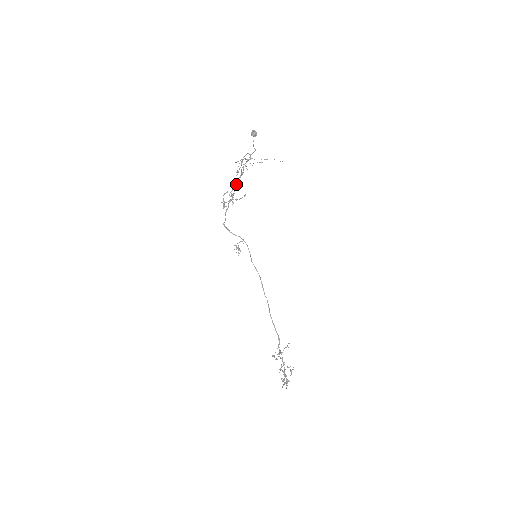
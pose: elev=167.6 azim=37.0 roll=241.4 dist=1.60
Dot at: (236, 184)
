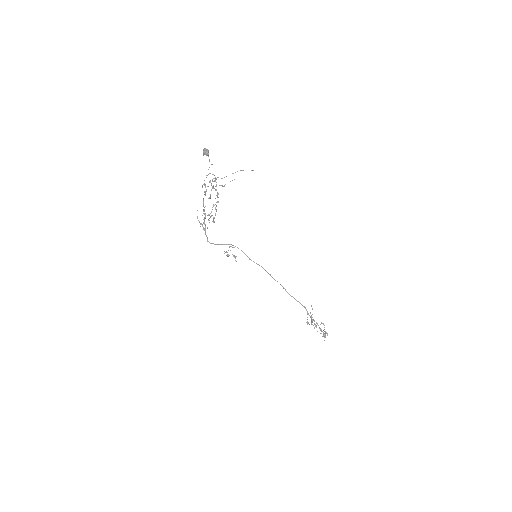
Dot at: (215, 209)
